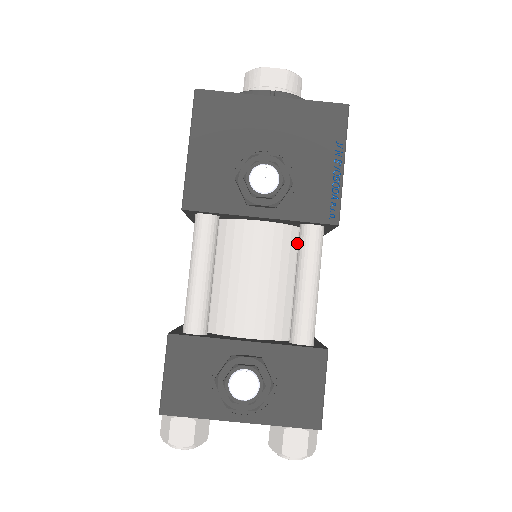
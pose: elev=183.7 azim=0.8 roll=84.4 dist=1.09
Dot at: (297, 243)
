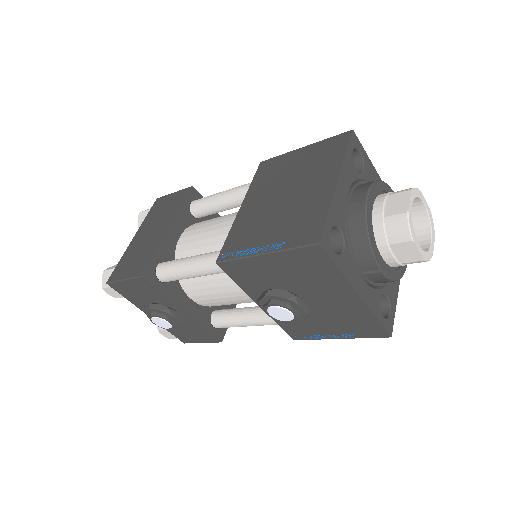
Dot at: occluded
